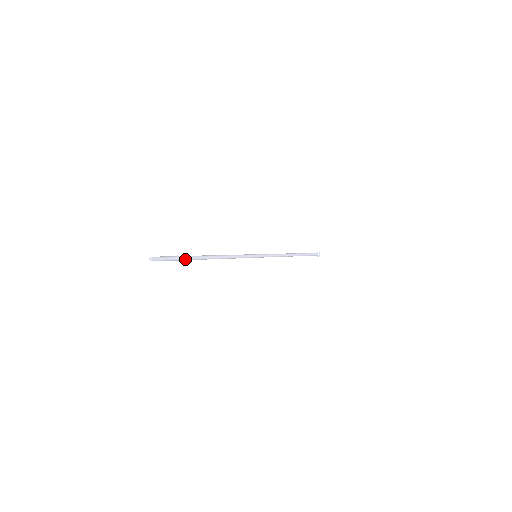
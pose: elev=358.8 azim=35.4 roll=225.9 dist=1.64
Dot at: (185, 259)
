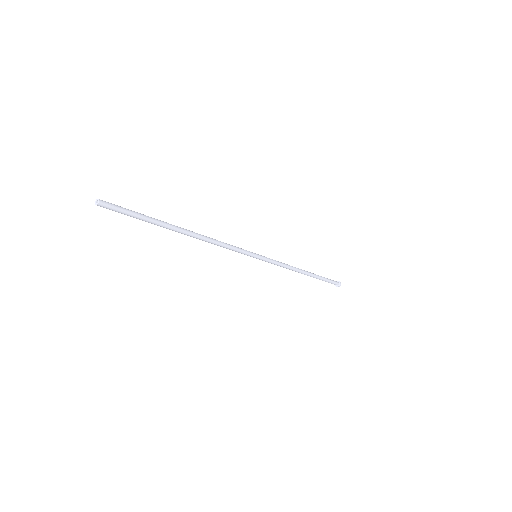
Dot at: (152, 220)
